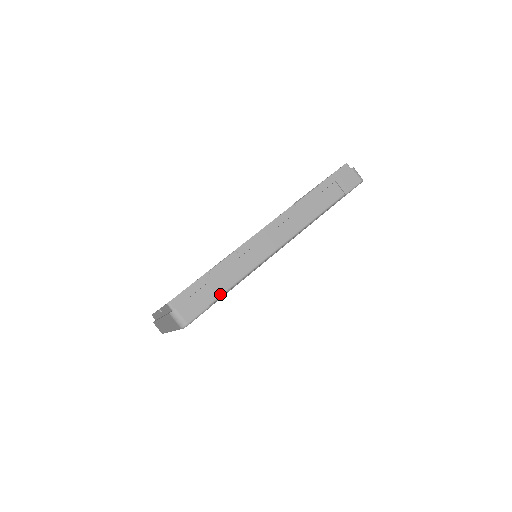
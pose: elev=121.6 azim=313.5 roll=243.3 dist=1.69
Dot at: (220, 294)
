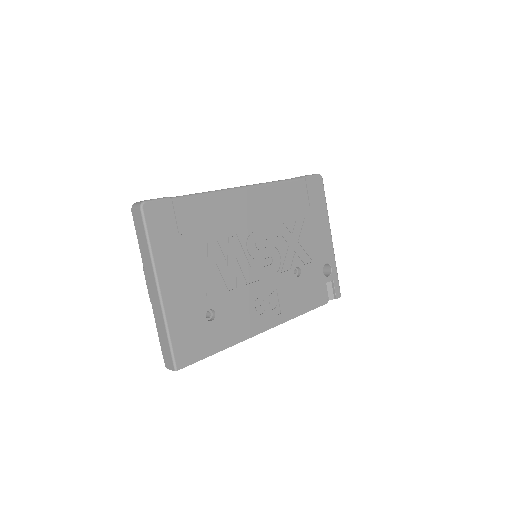
Dot at: (181, 196)
